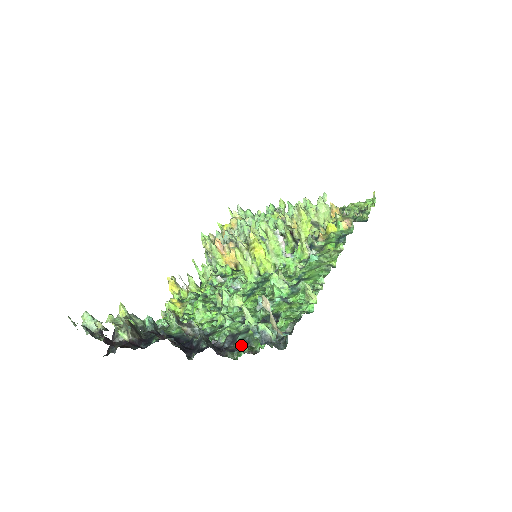
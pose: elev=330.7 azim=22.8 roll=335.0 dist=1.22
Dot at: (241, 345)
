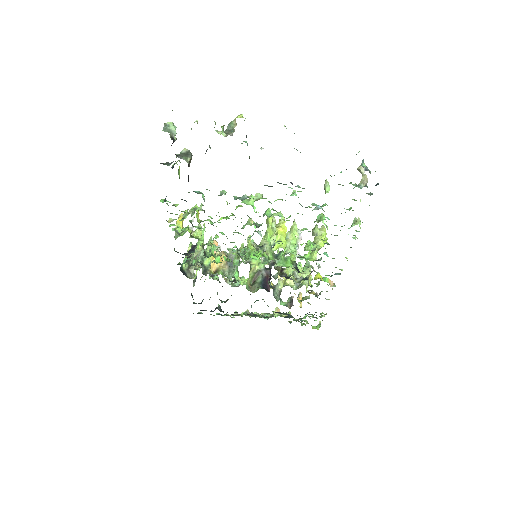
Dot at: occluded
